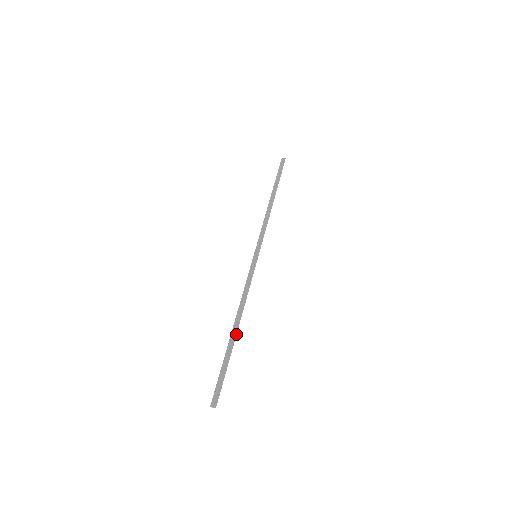
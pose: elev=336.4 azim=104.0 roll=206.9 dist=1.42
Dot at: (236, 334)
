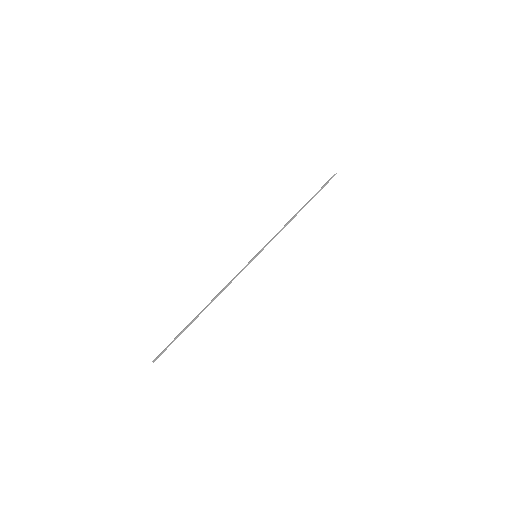
Dot at: occluded
